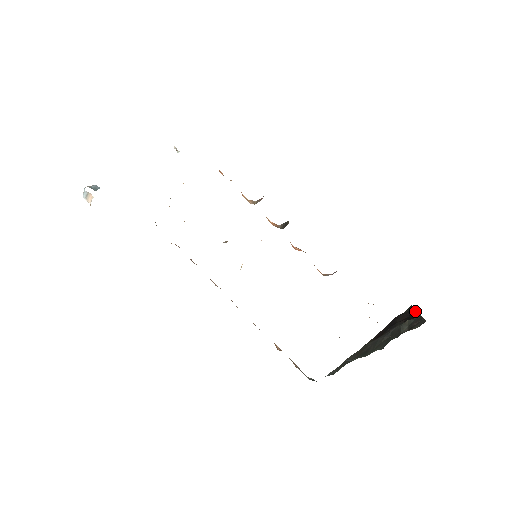
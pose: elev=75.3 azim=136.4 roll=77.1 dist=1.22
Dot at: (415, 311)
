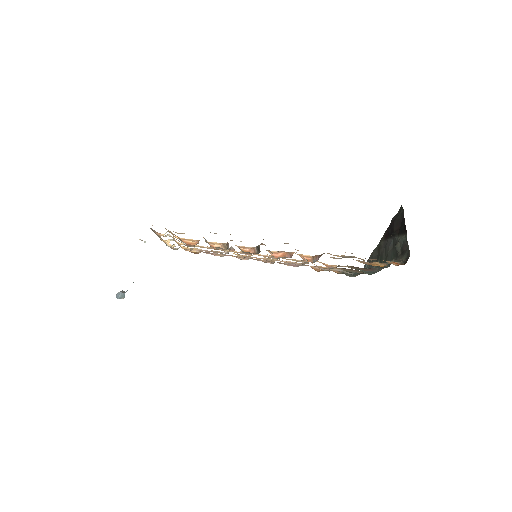
Dot at: (404, 222)
